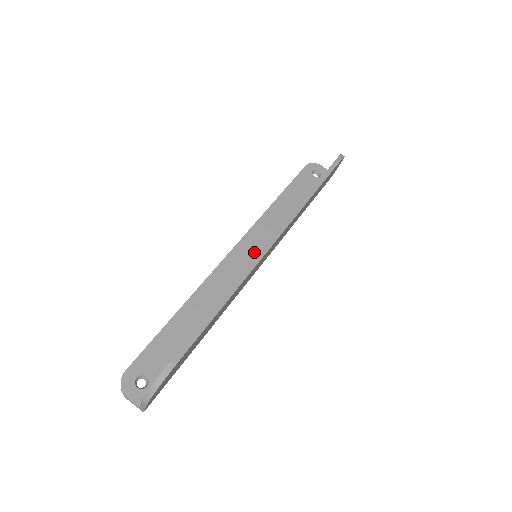
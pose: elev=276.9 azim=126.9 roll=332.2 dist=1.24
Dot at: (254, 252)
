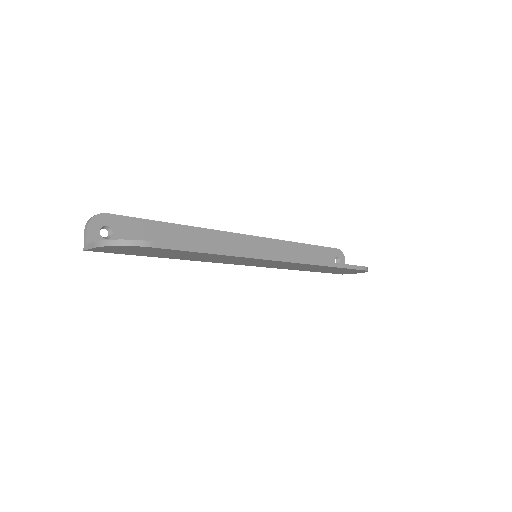
Dot at: occluded
